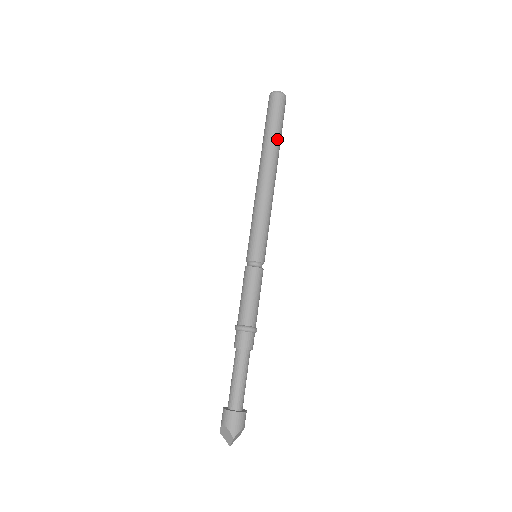
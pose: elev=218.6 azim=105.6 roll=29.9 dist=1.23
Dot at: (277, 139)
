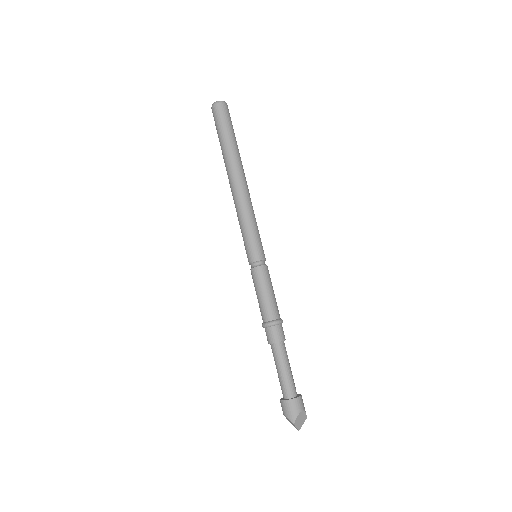
Dot at: (230, 145)
